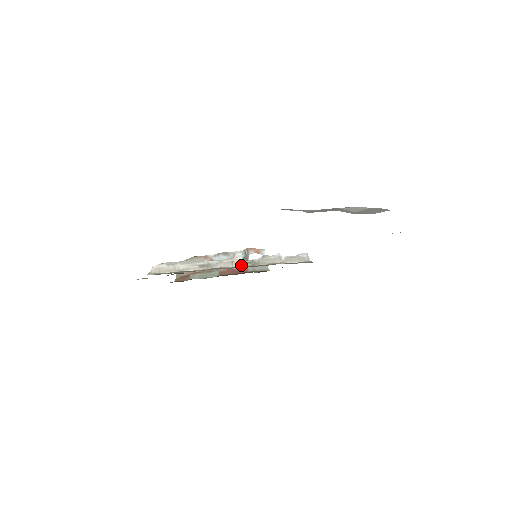
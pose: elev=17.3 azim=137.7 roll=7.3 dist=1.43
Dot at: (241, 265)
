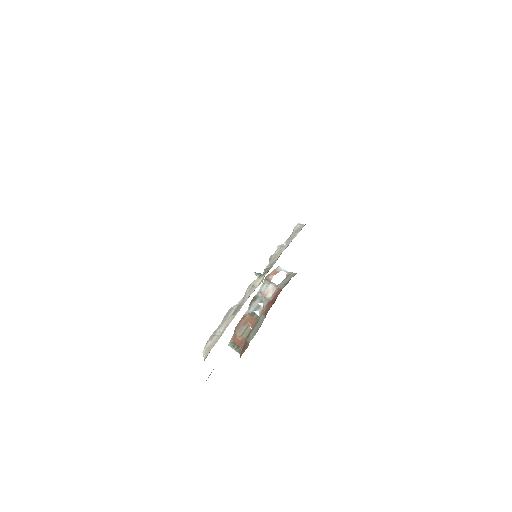
Dot at: (261, 281)
